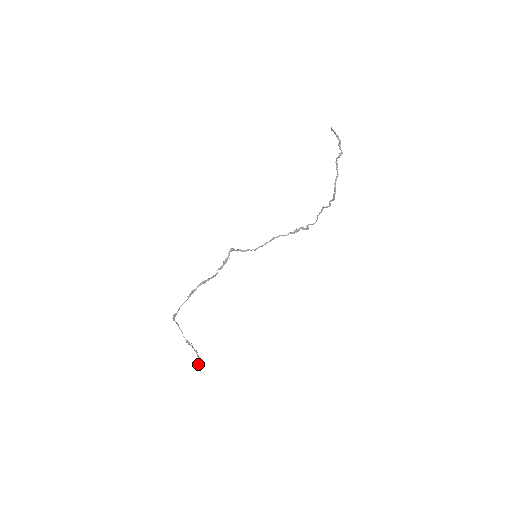
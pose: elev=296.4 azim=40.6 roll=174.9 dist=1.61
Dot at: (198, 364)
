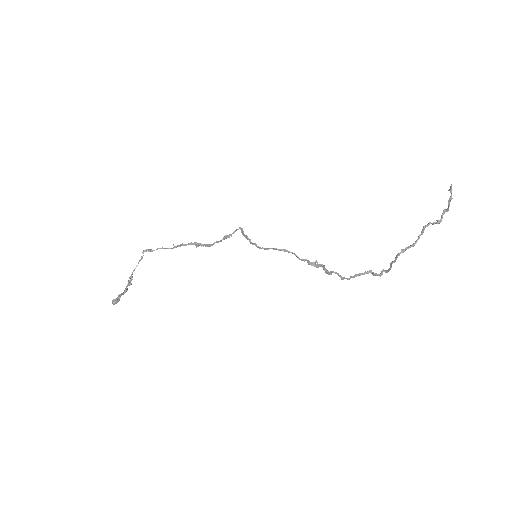
Dot at: (113, 301)
